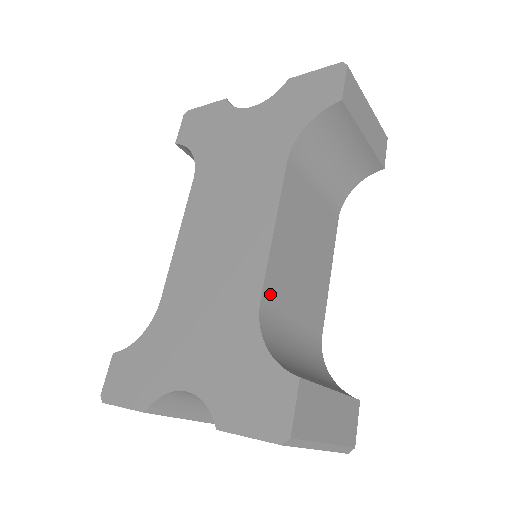
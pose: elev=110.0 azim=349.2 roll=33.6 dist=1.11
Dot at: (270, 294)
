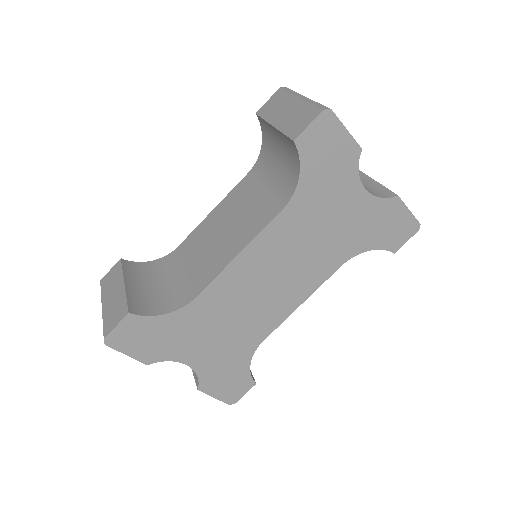
Dot at: occluded
